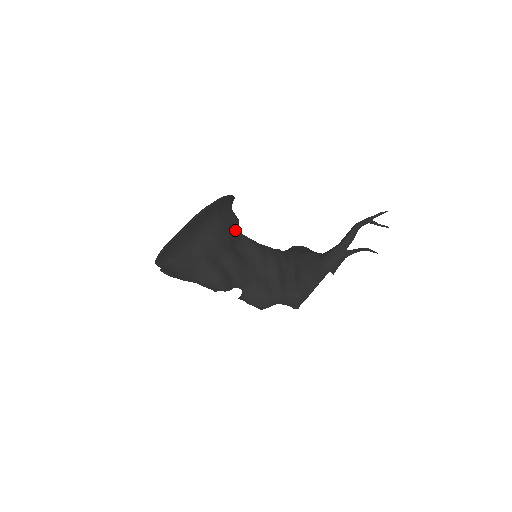
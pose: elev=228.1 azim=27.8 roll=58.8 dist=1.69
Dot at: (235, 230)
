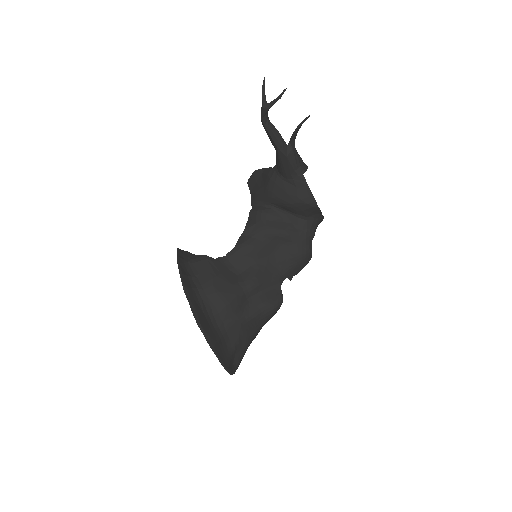
Dot at: (219, 269)
